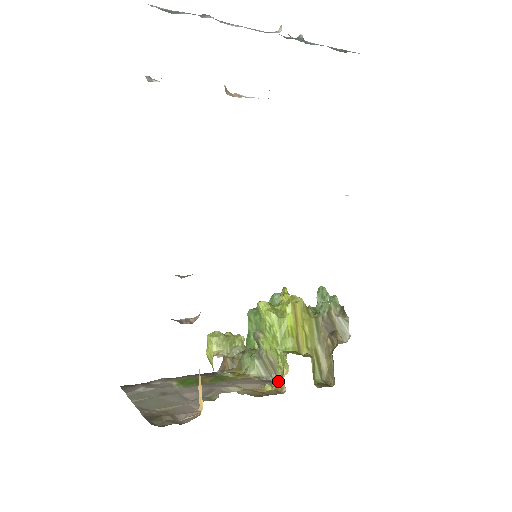
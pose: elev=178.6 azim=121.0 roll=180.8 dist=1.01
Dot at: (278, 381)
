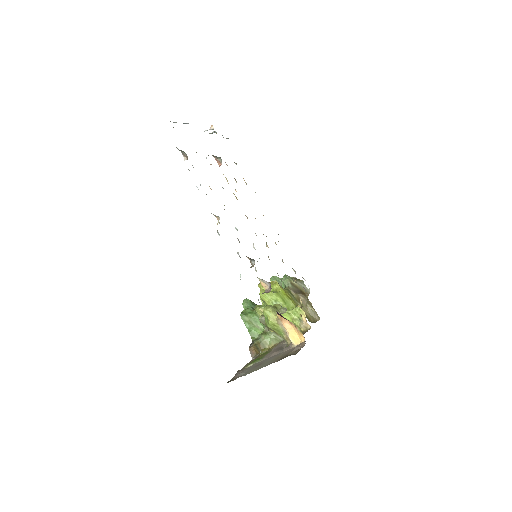
Dot at: (301, 326)
